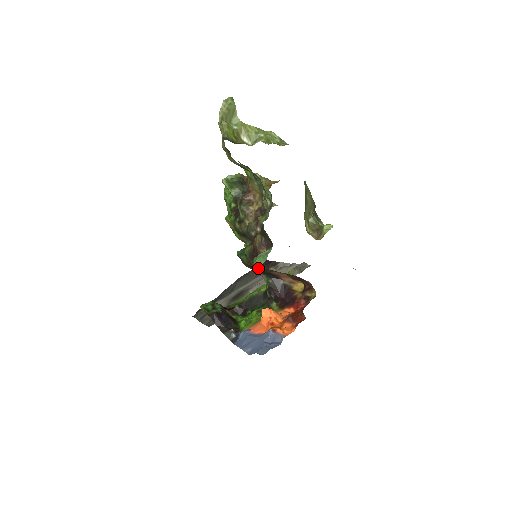
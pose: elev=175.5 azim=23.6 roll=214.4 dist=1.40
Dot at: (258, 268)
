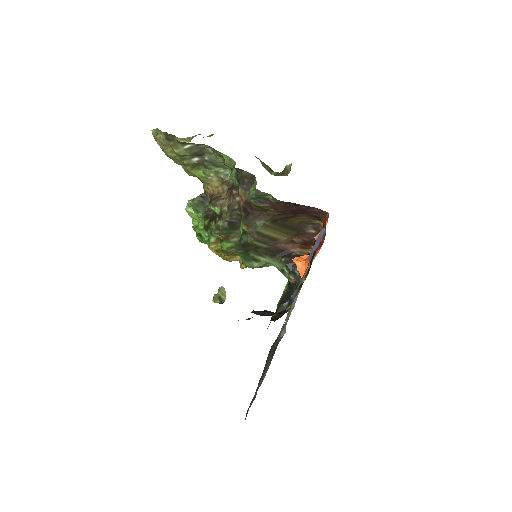
Dot at: (255, 189)
